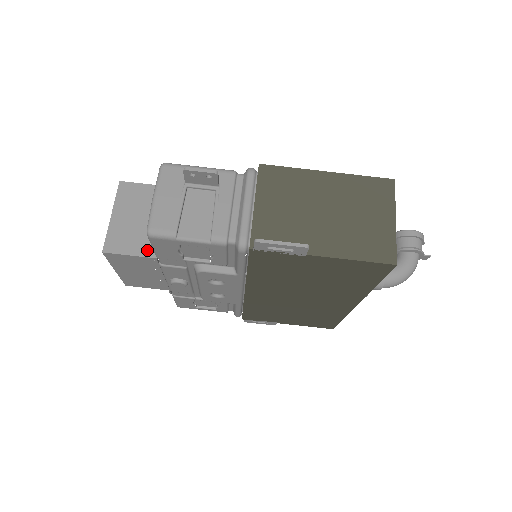
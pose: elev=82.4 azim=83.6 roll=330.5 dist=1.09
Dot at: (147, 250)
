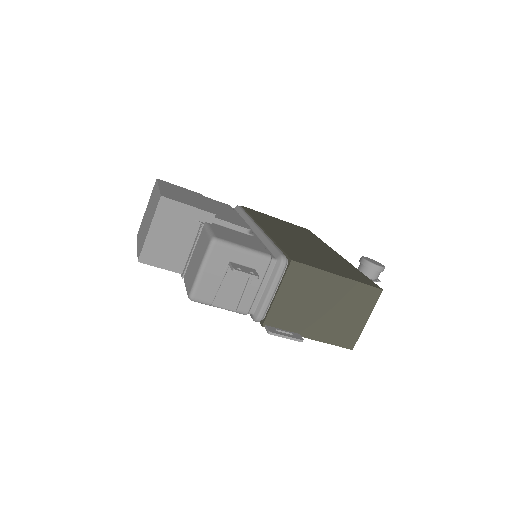
Dot at: (176, 266)
